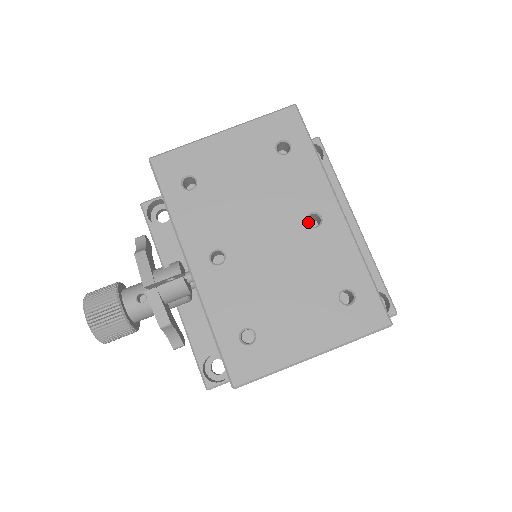
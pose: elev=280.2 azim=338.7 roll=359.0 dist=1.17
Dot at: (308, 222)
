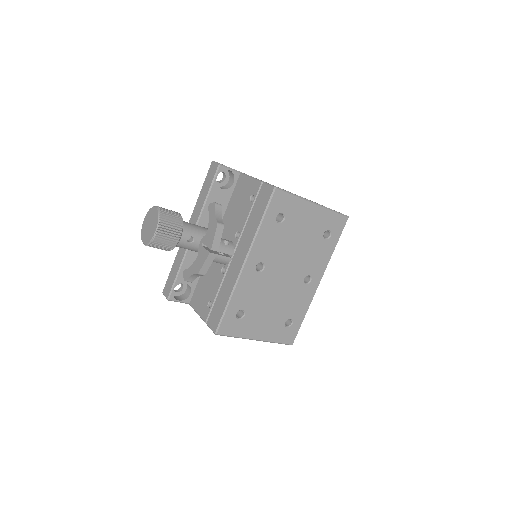
Dot at: occluded
